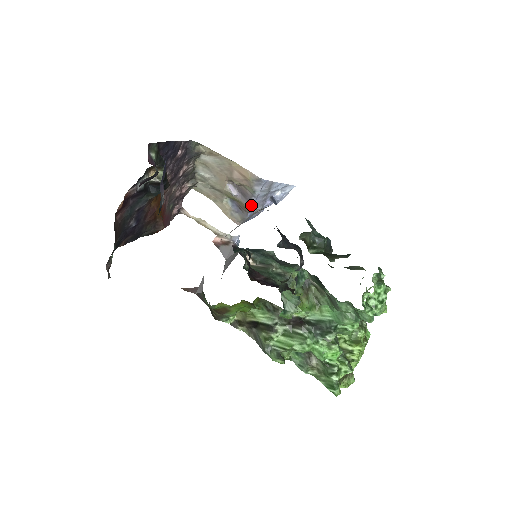
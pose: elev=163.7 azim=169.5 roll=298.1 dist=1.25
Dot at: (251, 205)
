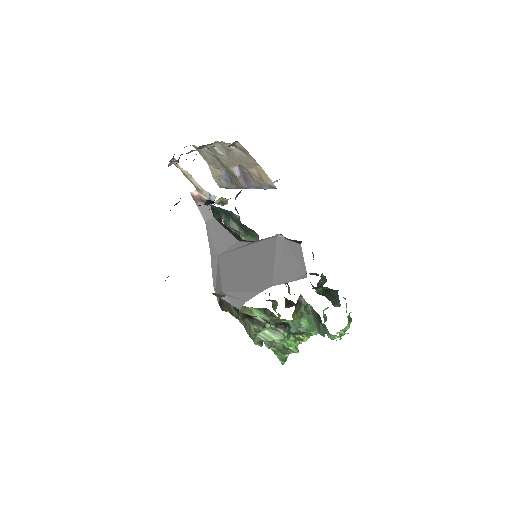
Dot at: (247, 188)
